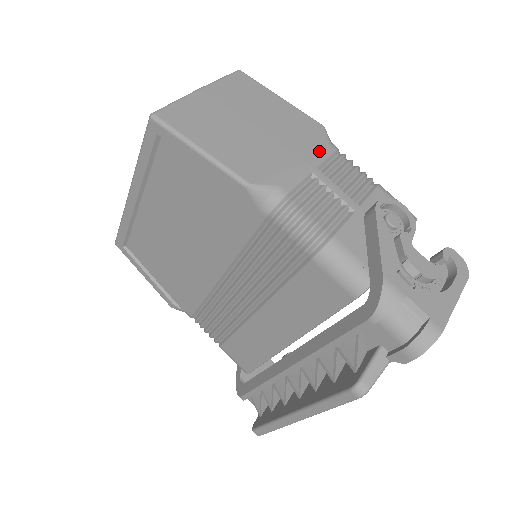
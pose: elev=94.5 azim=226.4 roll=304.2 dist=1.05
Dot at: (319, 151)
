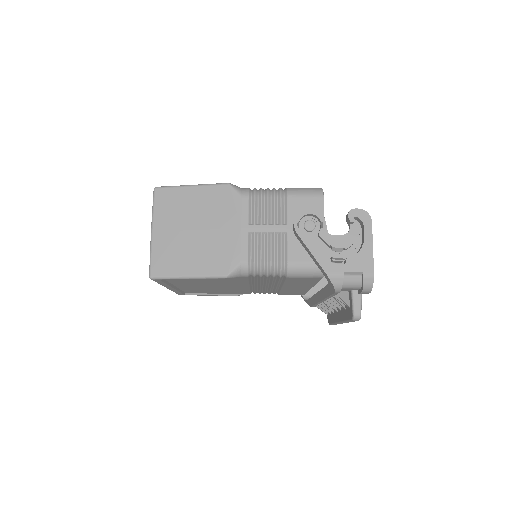
Dot at: (241, 210)
